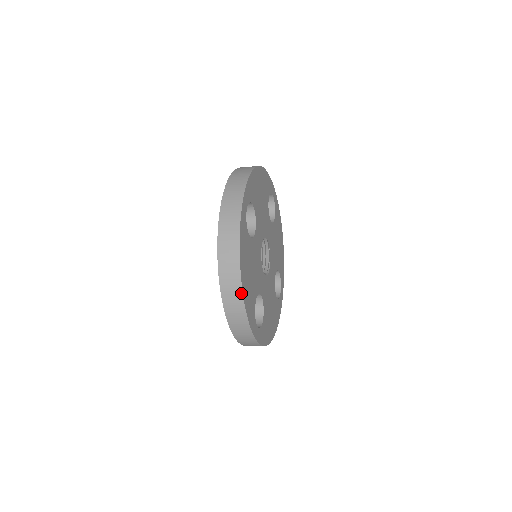
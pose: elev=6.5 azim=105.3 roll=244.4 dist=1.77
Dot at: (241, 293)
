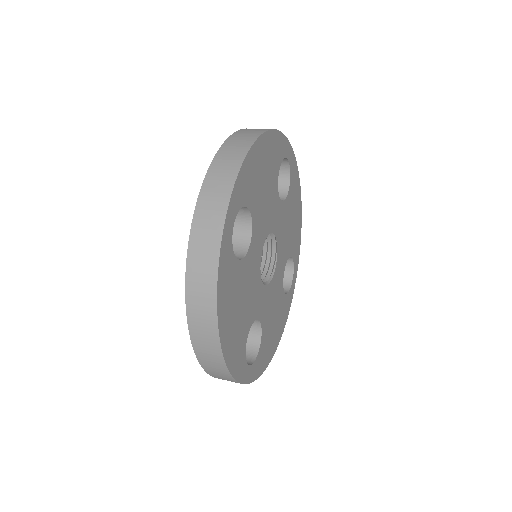
Dot at: (220, 352)
